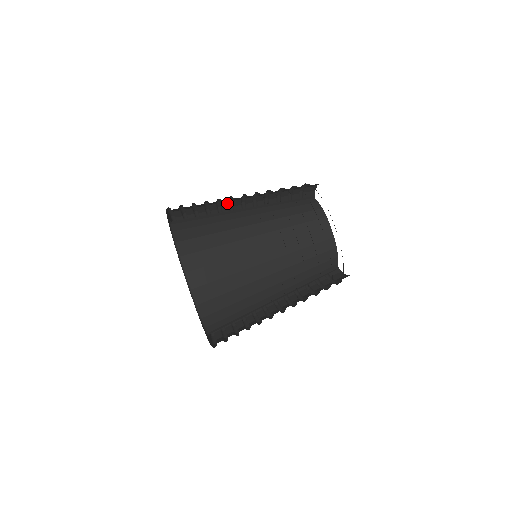
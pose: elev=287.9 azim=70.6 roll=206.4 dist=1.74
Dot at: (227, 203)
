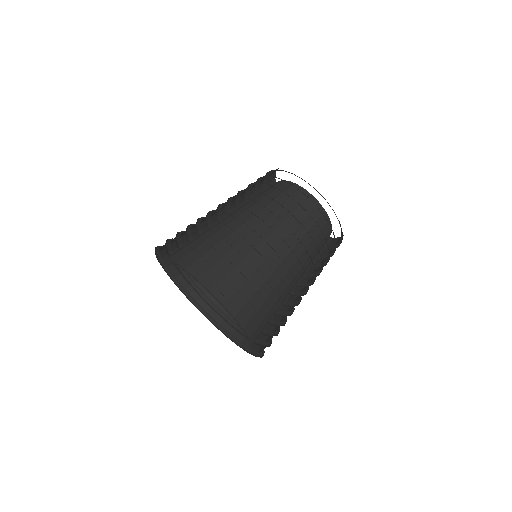
Dot at: occluded
